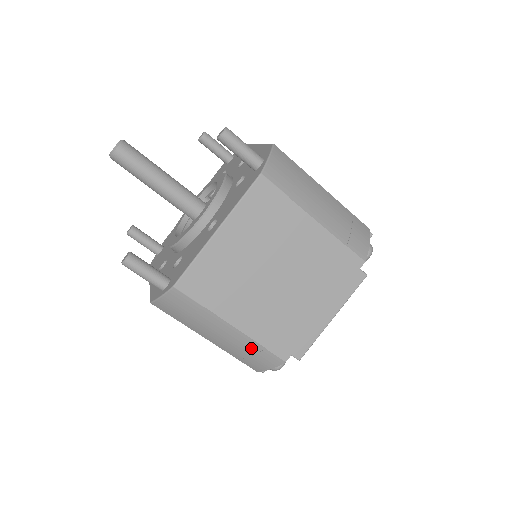
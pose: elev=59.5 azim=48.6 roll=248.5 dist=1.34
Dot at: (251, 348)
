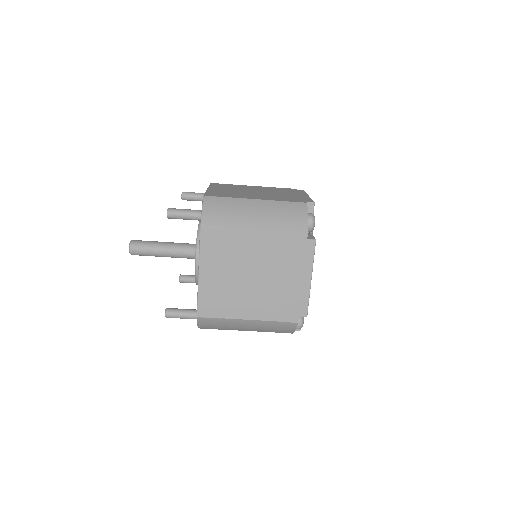
Dot at: (271, 325)
